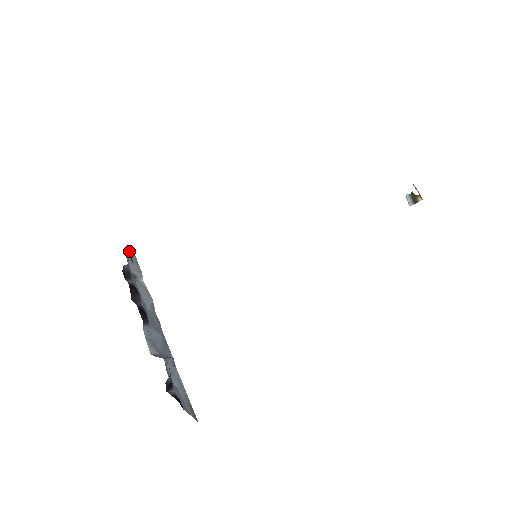
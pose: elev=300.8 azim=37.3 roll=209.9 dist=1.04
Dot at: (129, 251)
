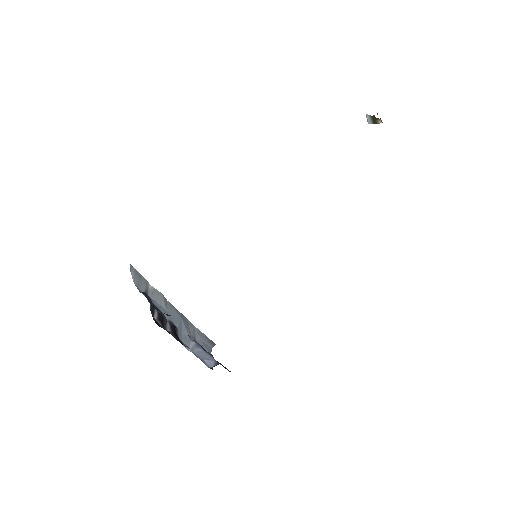
Dot at: (133, 274)
